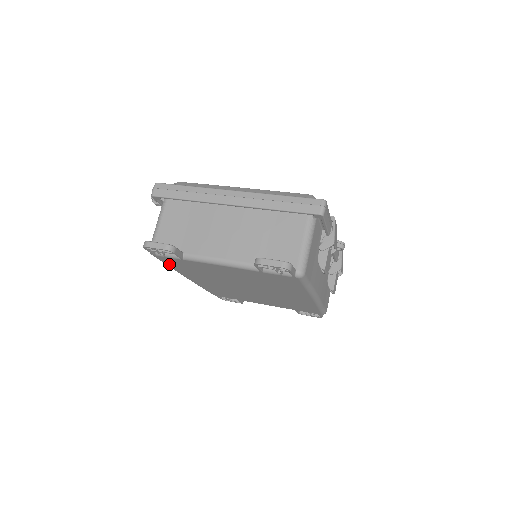
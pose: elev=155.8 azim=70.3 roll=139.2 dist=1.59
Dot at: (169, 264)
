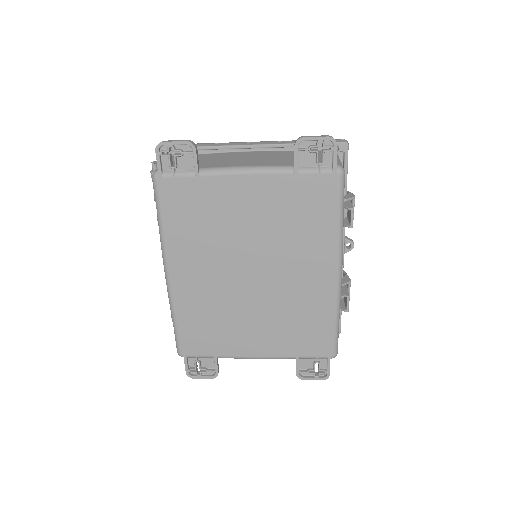
Dot at: (166, 212)
